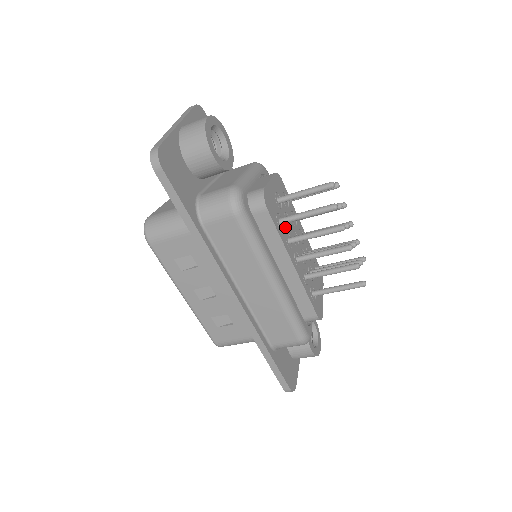
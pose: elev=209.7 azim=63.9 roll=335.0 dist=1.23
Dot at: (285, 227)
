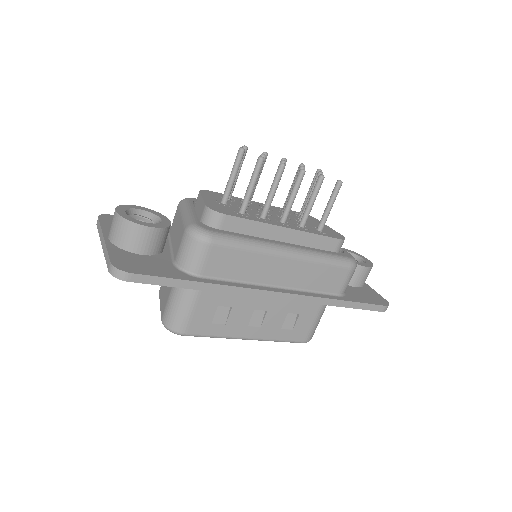
Dot at: (249, 213)
